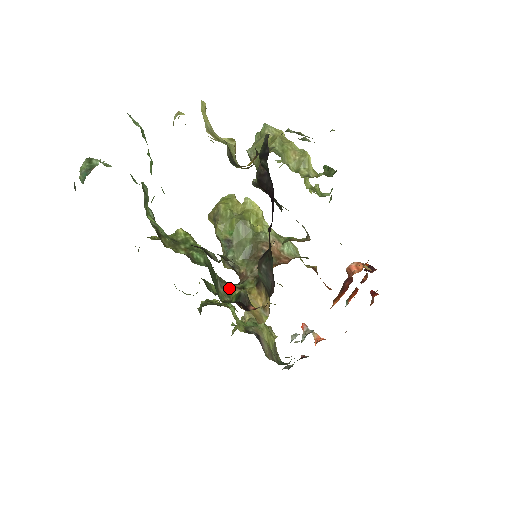
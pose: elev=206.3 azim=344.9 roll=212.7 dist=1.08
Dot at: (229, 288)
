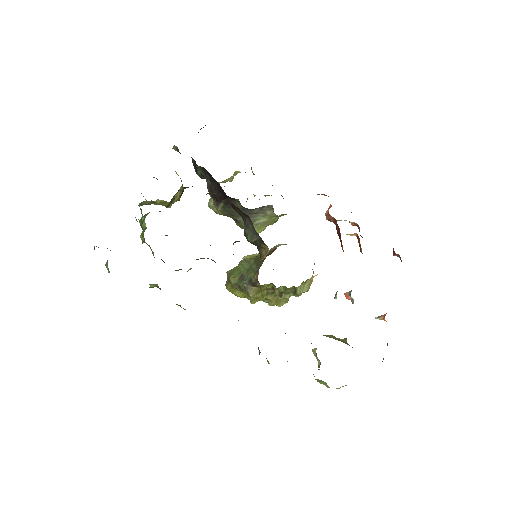
Dot at: occluded
